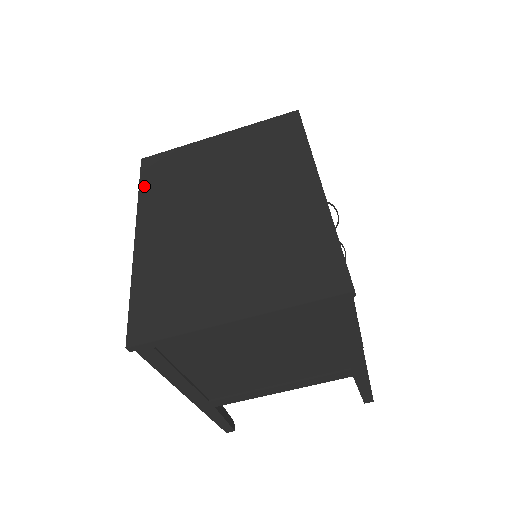
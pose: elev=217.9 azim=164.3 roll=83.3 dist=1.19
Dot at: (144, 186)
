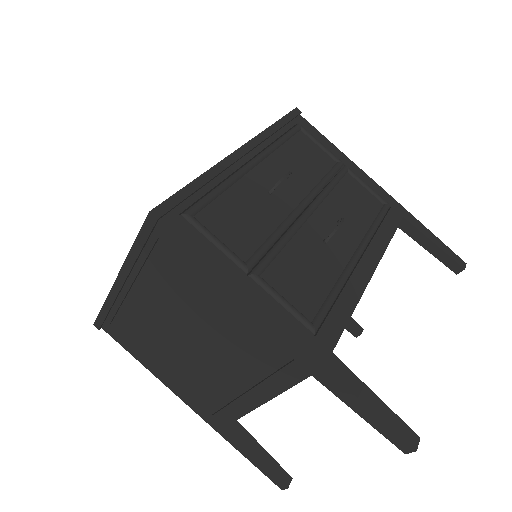
Dot at: occluded
